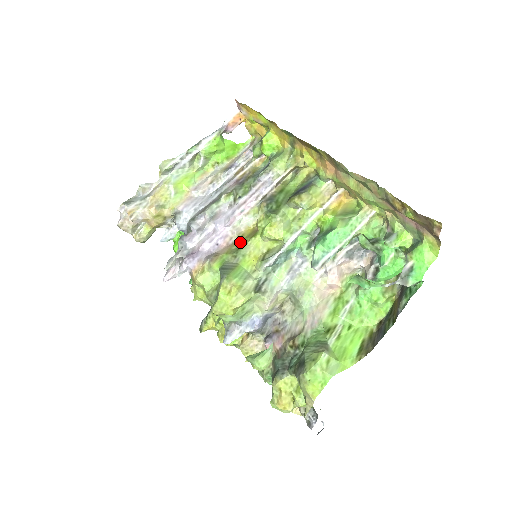
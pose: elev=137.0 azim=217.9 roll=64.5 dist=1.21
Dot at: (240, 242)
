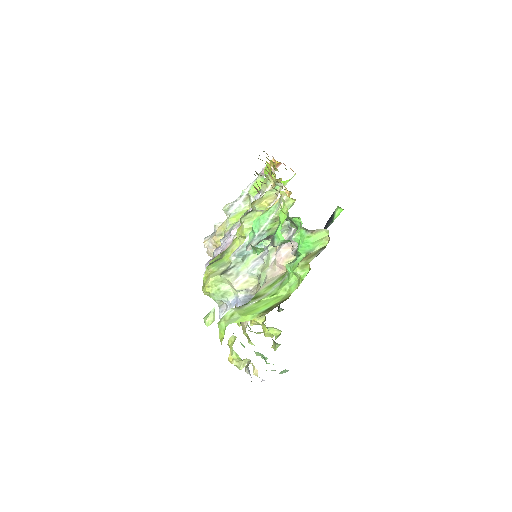
Dot at: occluded
